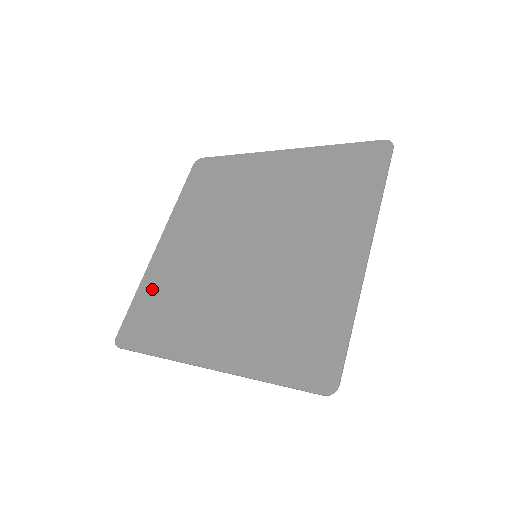
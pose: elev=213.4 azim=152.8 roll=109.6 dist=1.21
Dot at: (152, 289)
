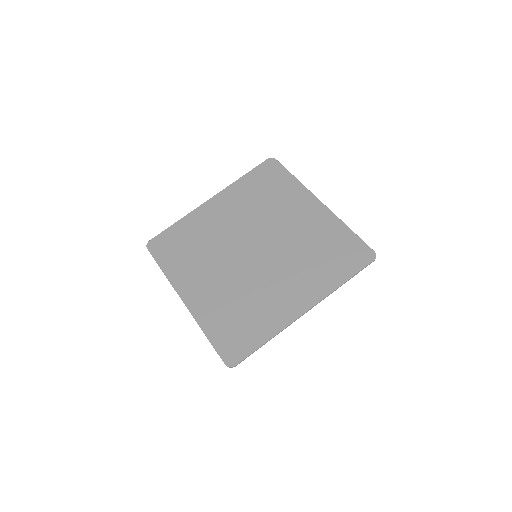
Dot at: (216, 321)
